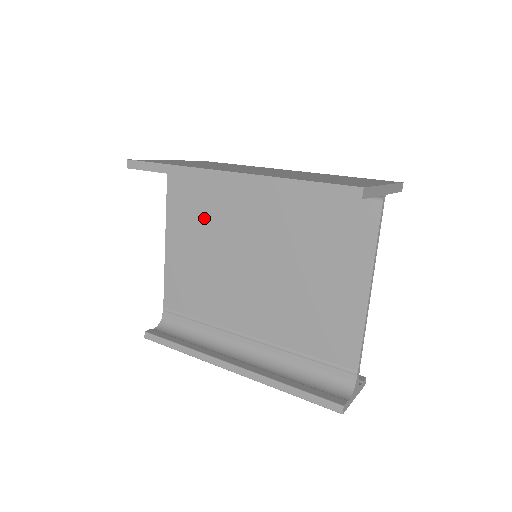
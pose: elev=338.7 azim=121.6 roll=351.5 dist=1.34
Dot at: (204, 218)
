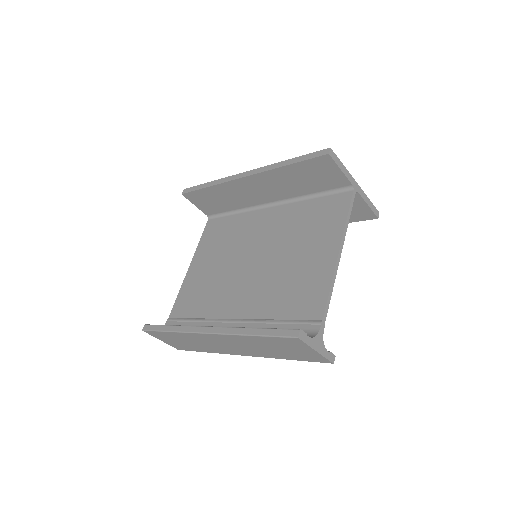
Dot at: (224, 240)
